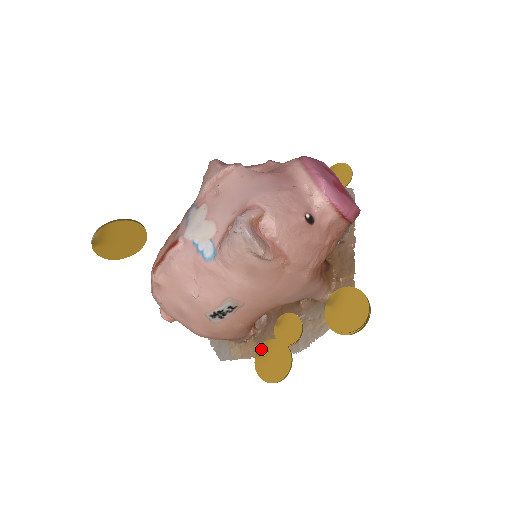
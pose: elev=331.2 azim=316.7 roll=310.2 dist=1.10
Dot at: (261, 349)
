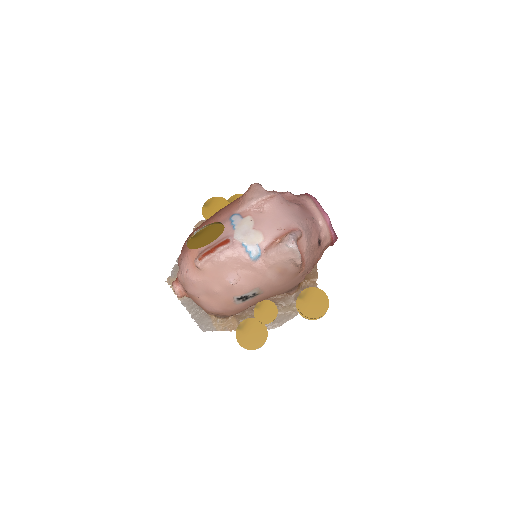
Dot at: (242, 324)
